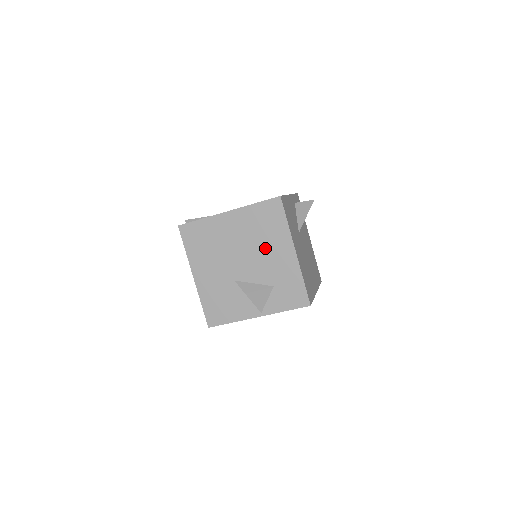
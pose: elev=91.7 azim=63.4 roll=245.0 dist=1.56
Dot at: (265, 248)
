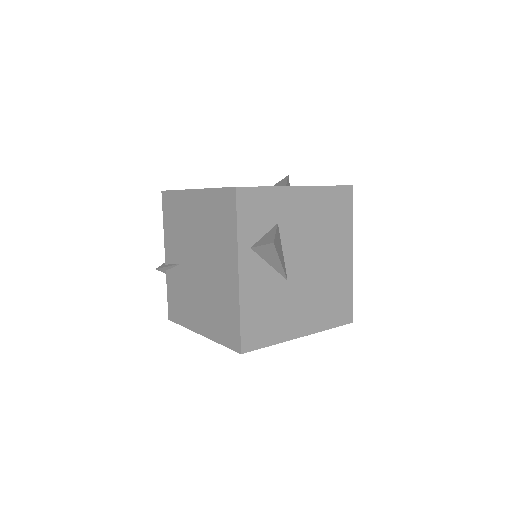
Dot at: occluded
